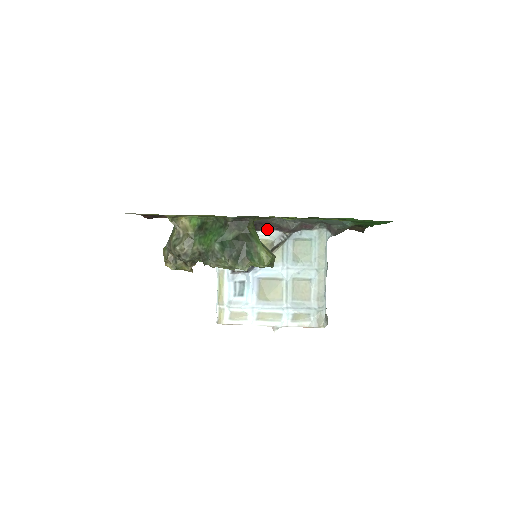
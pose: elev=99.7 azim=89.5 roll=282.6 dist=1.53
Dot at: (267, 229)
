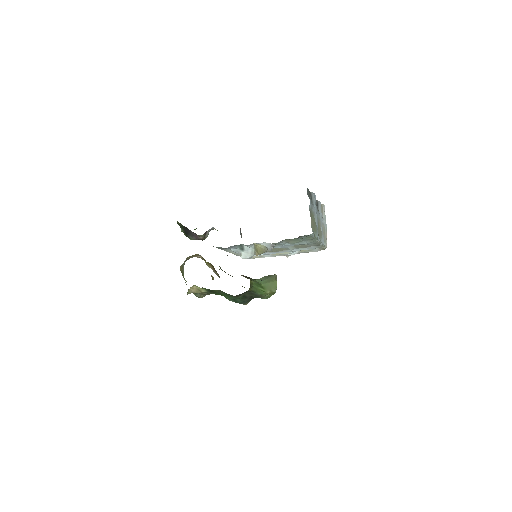
Dot at: occluded
